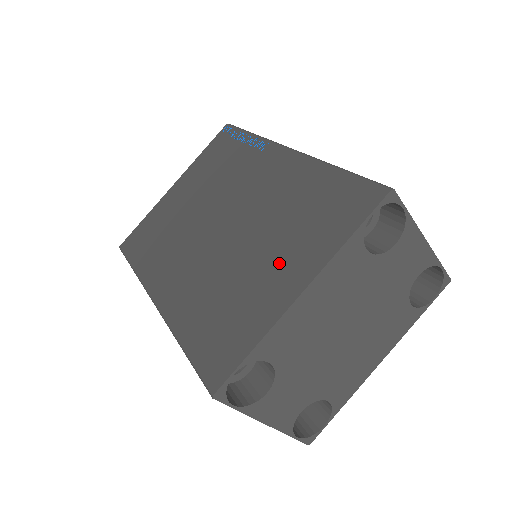
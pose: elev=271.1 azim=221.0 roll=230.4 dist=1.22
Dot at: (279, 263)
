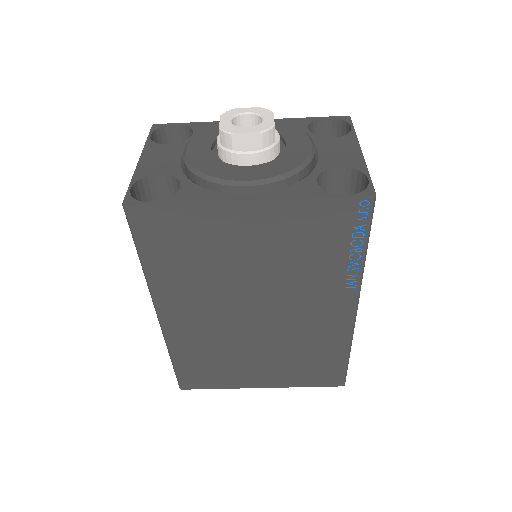
Dot at: (266, 370)
